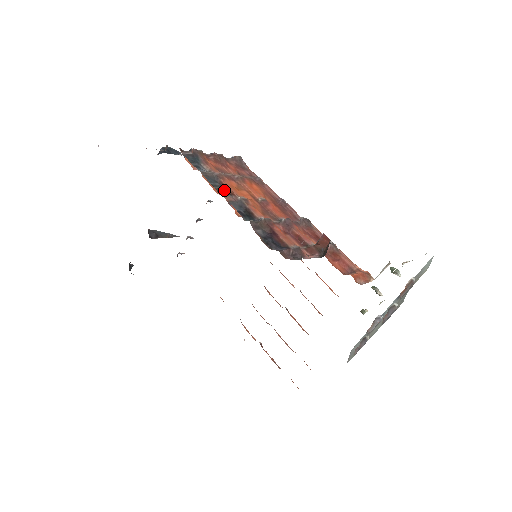
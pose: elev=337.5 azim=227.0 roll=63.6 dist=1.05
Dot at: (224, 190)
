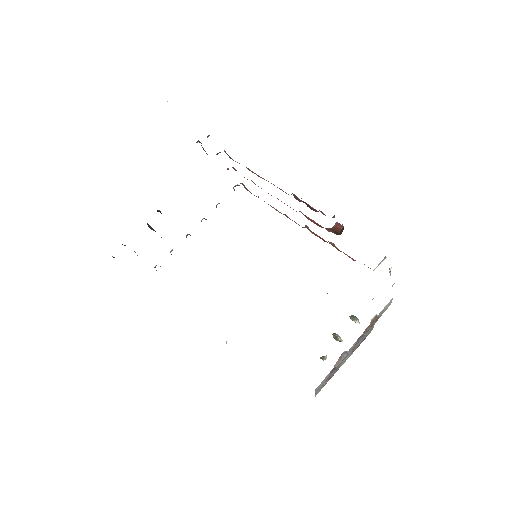
Dot at: occluded
